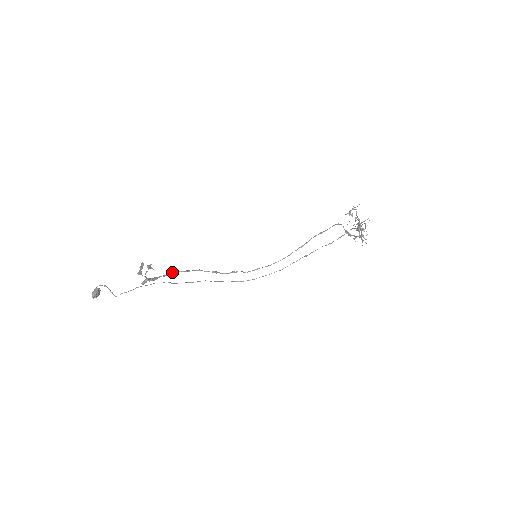
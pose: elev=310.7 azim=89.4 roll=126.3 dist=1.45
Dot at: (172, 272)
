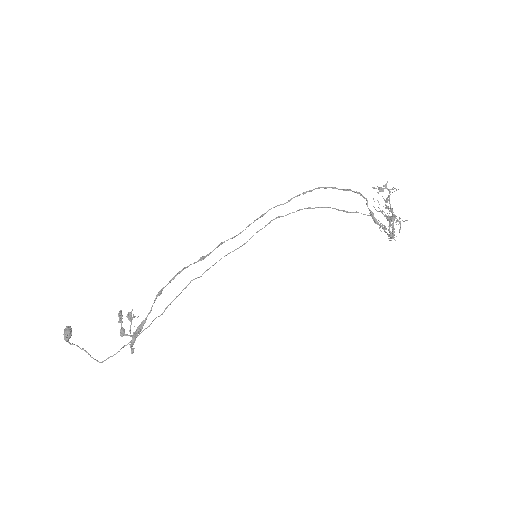
Dot at: occluded
